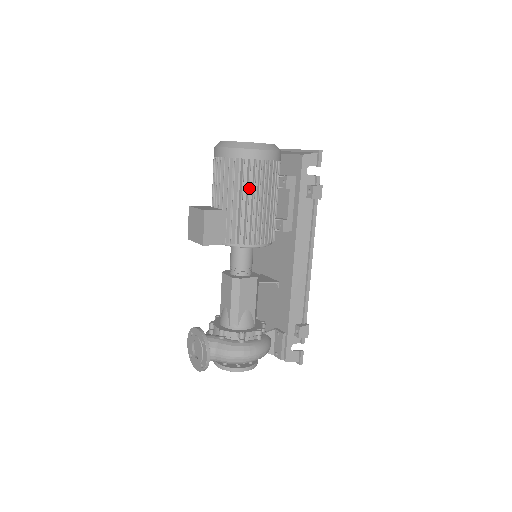
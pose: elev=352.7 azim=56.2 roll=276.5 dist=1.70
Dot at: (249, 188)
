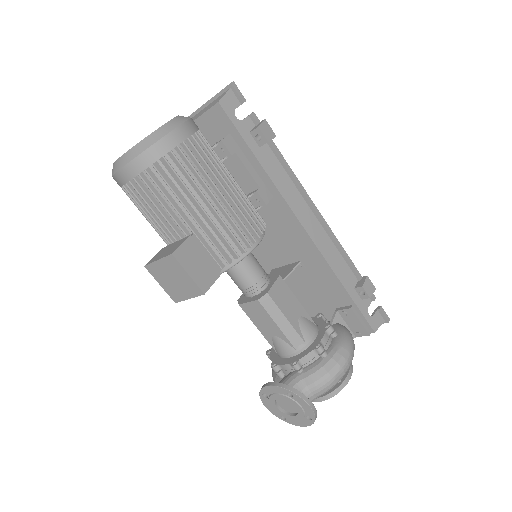
Dot at: (196, 186)
